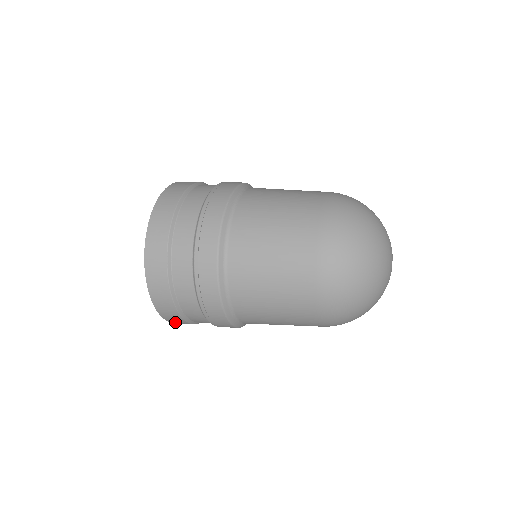
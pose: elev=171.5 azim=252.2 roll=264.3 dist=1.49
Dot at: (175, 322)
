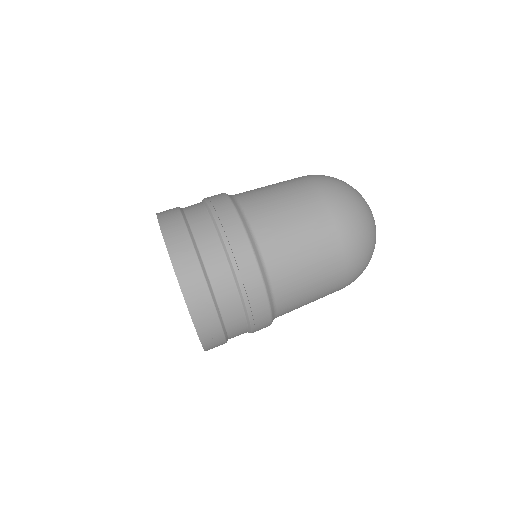
Dot at: occluded
